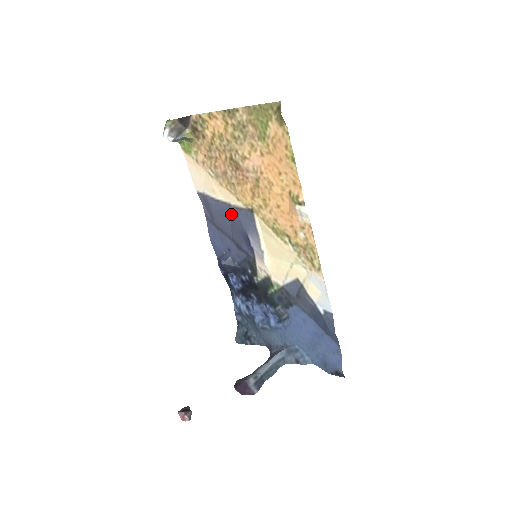
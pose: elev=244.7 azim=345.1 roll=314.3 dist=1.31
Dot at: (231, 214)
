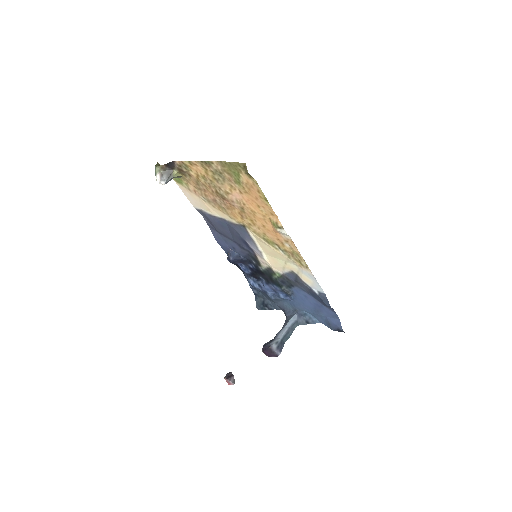
Dot at: (228, 226)
